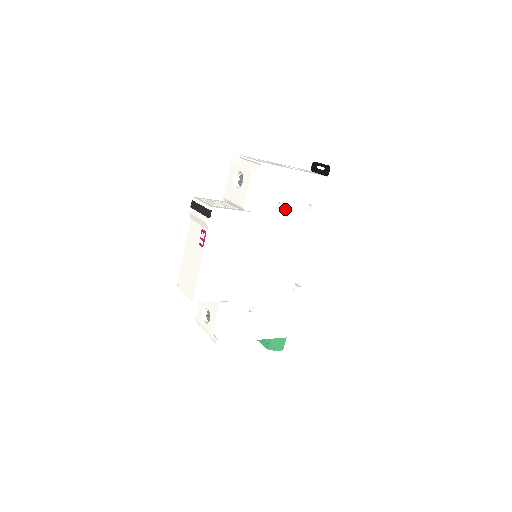
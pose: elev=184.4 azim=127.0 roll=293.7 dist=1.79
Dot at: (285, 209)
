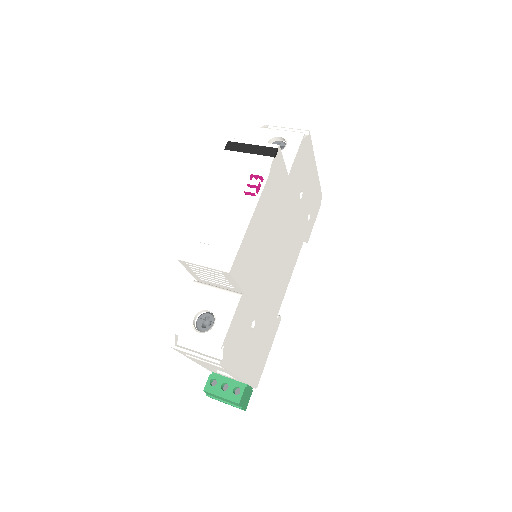
Dot at: (301, 203)
